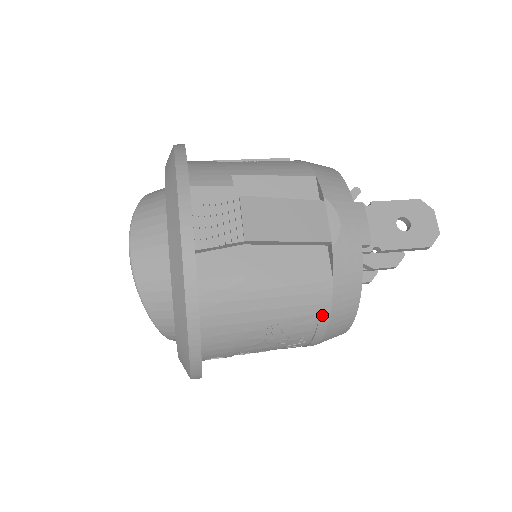
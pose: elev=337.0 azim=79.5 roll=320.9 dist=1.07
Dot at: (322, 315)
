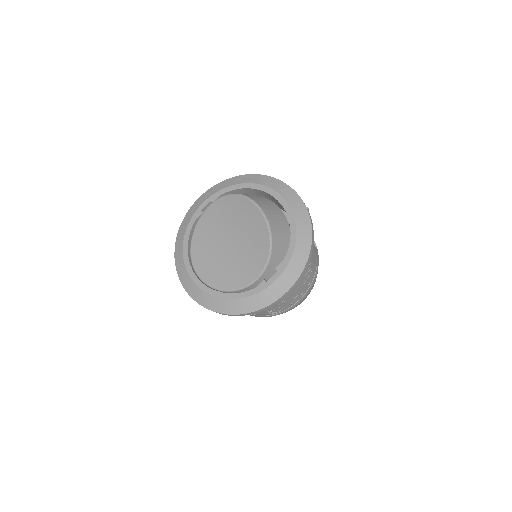
Dot at: (317, 267)
